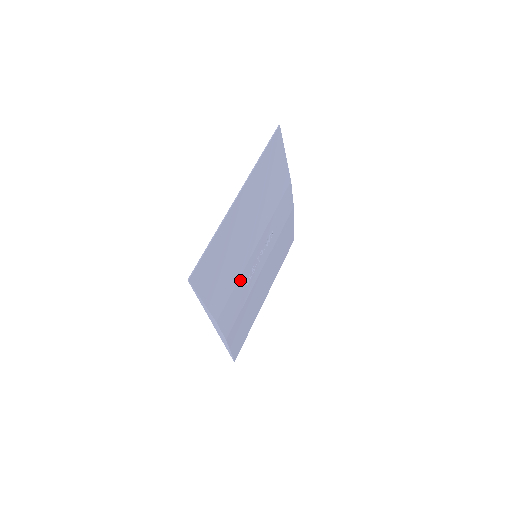
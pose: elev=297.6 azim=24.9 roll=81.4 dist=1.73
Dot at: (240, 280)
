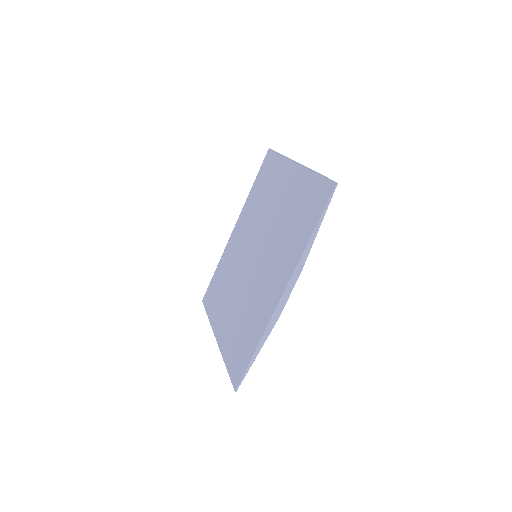
Dot at: occluded
